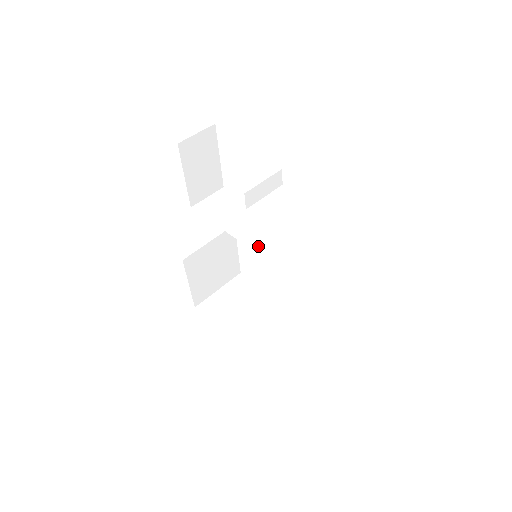
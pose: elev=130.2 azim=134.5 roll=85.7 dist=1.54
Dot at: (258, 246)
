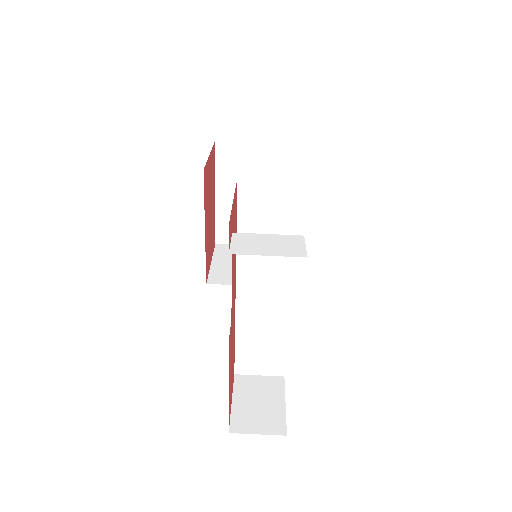
Dot at: (244, 288)
